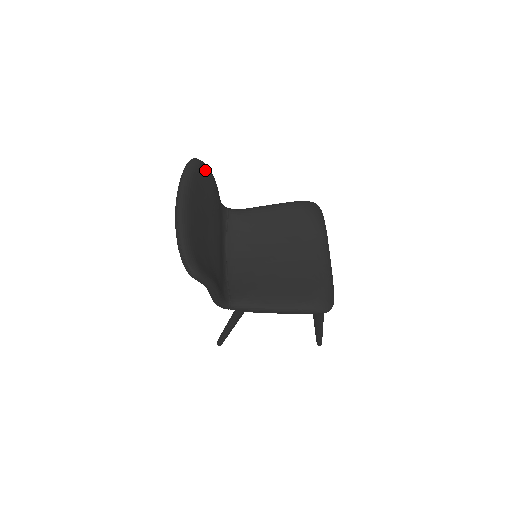
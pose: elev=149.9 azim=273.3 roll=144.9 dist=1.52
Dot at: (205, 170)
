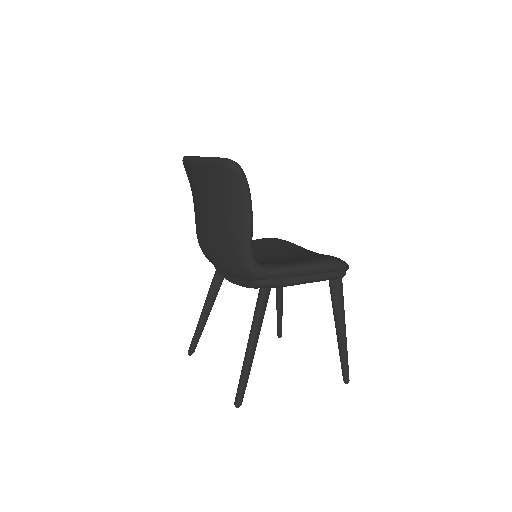
Dot at: occluded
